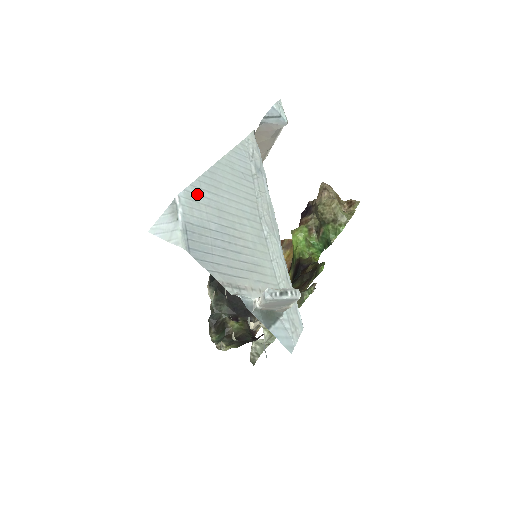
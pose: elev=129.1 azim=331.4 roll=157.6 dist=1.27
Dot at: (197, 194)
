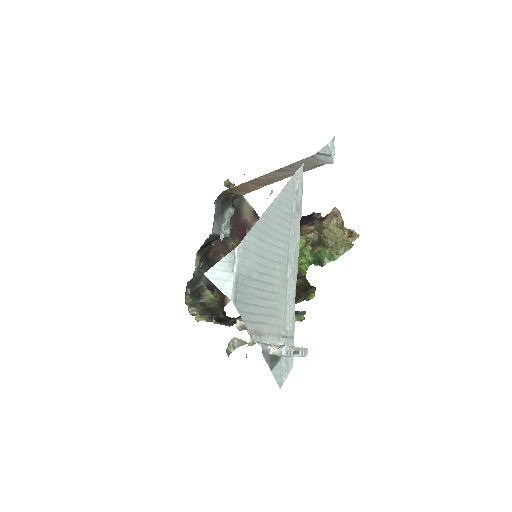
Dot at: (251, 242)
